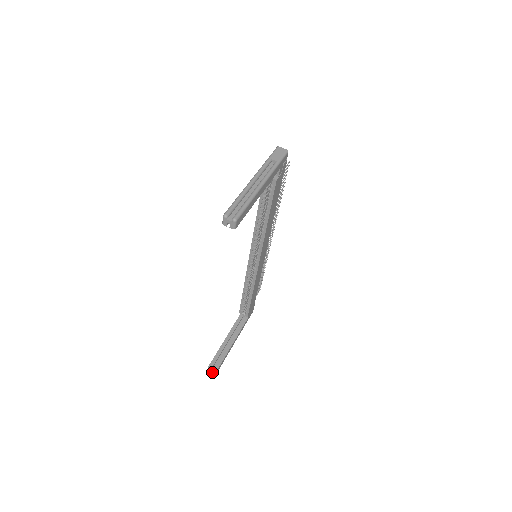
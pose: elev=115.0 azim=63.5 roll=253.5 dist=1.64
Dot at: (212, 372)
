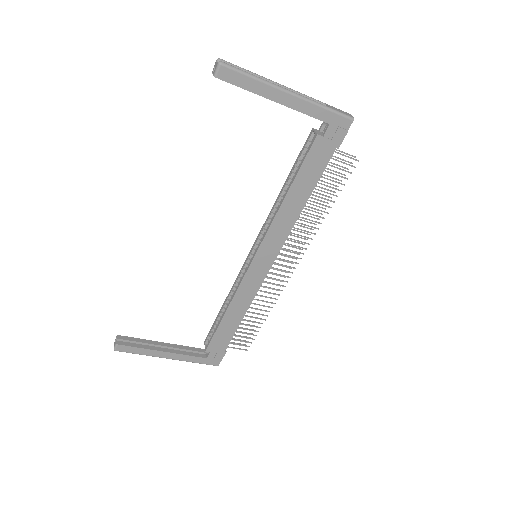
Dot at: (115, 343)
